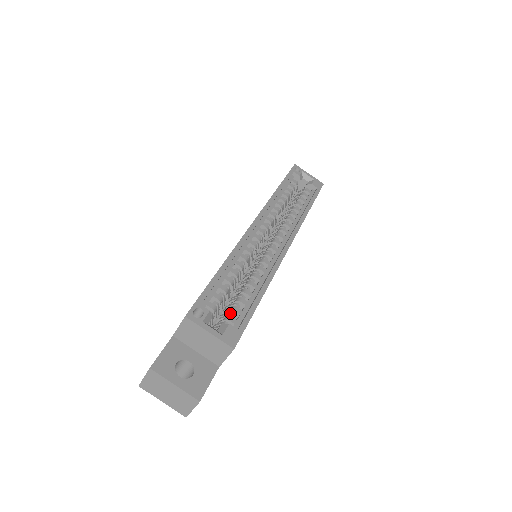
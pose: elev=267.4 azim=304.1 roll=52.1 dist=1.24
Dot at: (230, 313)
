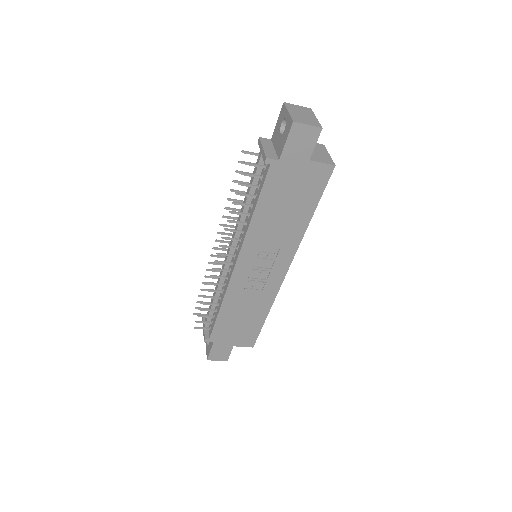
Dot at: occluded
